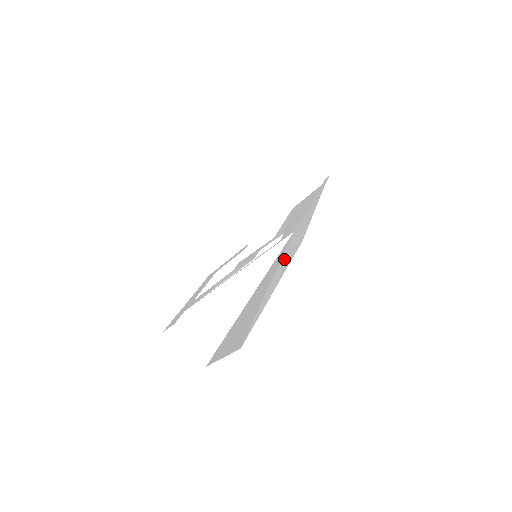
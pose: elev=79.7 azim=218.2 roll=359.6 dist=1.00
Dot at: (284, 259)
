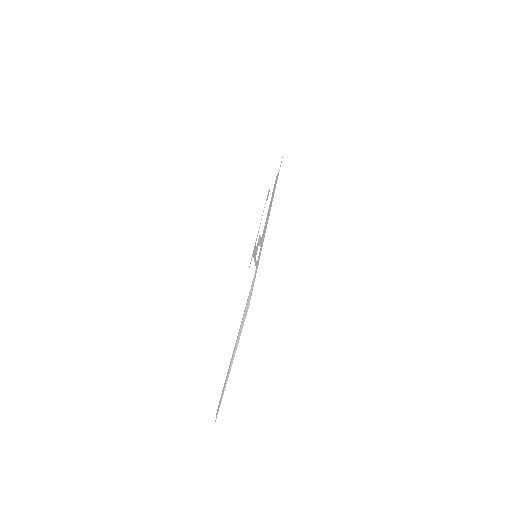
Dot at: (241, 328)
